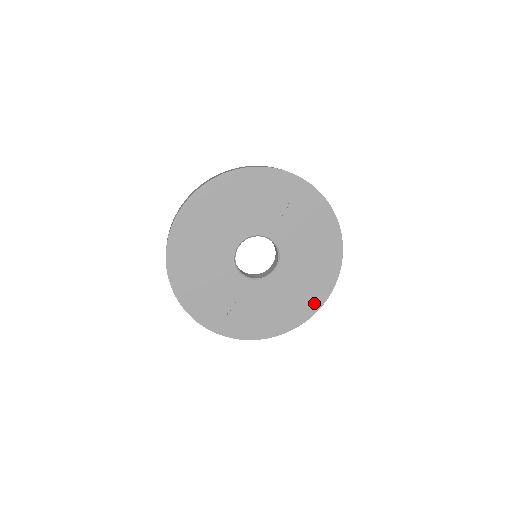
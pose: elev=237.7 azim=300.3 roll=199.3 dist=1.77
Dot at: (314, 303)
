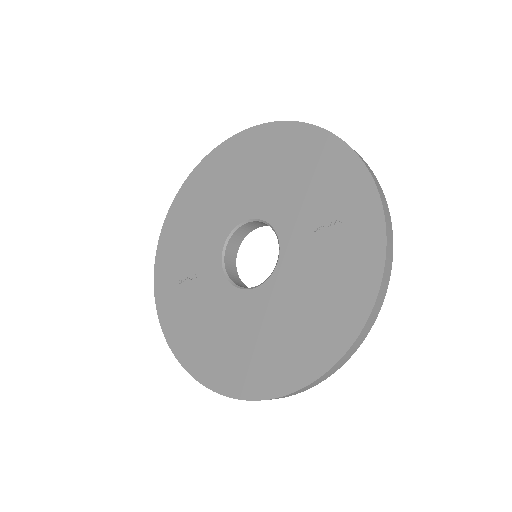
Dot at: (245, 384)
